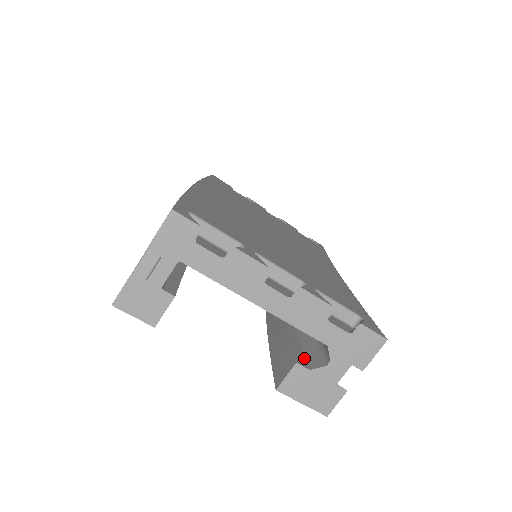
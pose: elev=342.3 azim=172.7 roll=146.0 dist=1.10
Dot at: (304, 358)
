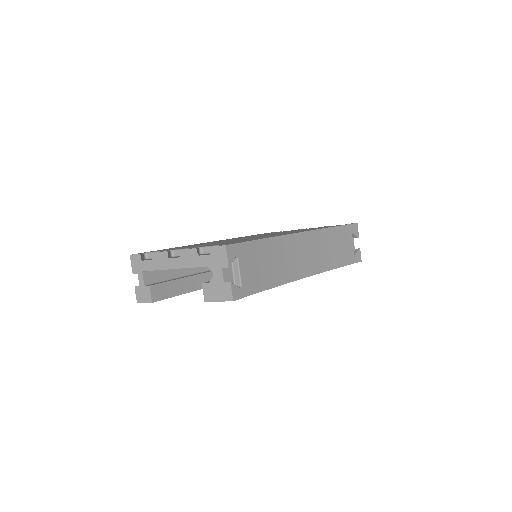
Dot at: occluded
